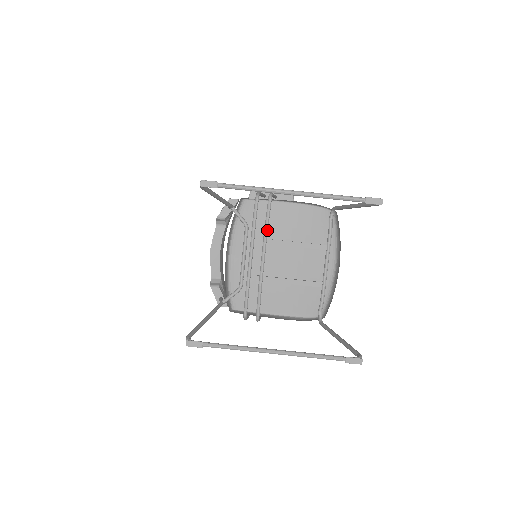
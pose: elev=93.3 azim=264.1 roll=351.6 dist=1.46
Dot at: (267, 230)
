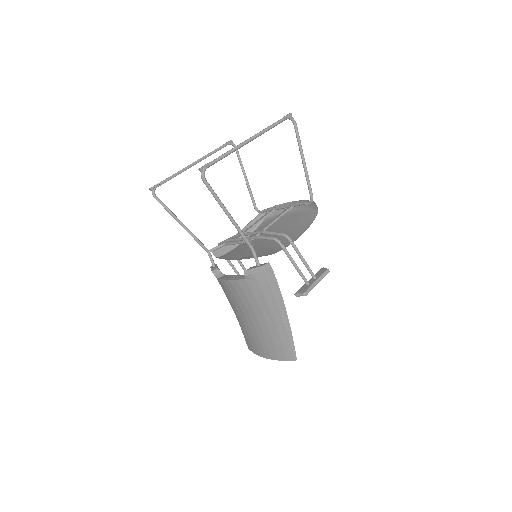
Dot at: (237, 234)
